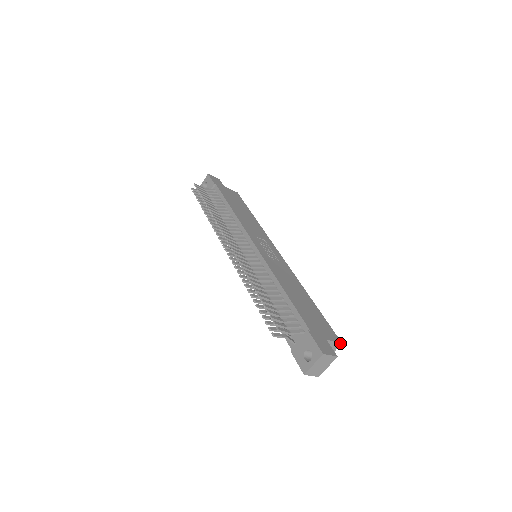
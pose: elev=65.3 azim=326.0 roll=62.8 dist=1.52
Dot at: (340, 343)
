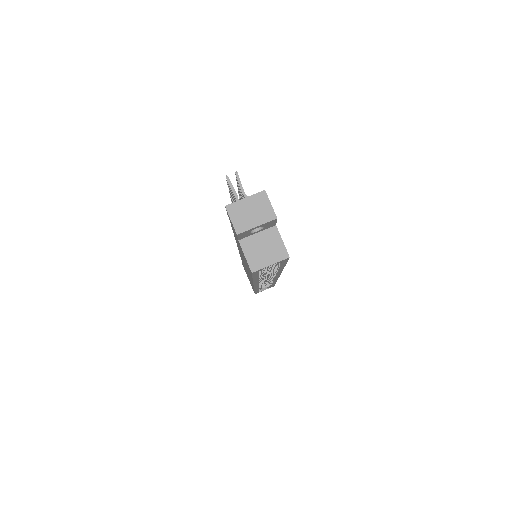
Dot at: (287, 255)
